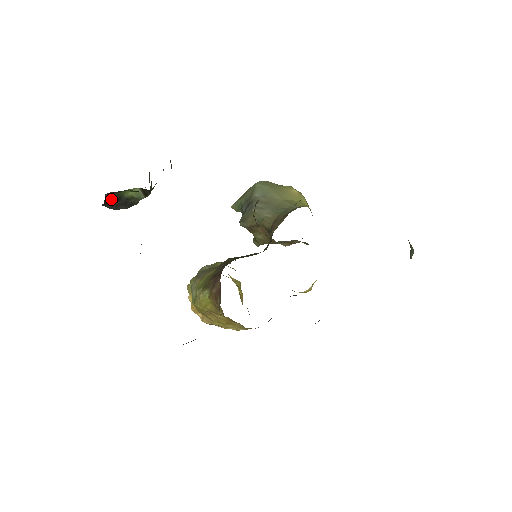
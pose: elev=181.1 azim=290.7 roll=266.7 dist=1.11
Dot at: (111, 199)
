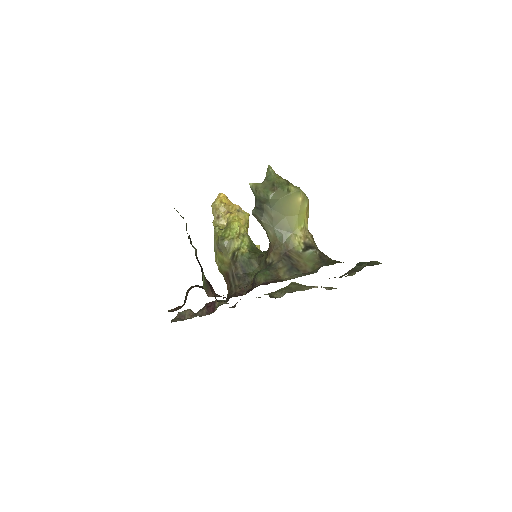
Dot at: occluded
